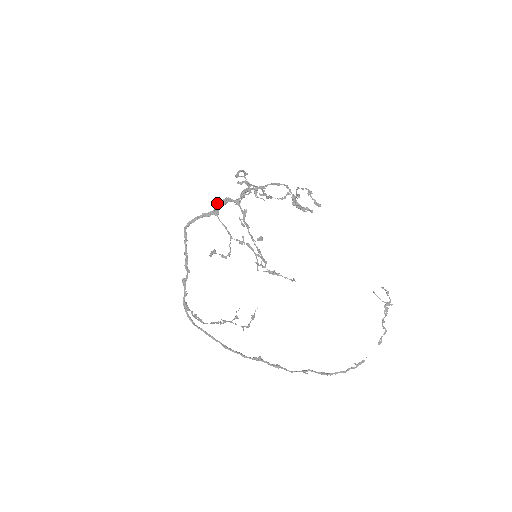
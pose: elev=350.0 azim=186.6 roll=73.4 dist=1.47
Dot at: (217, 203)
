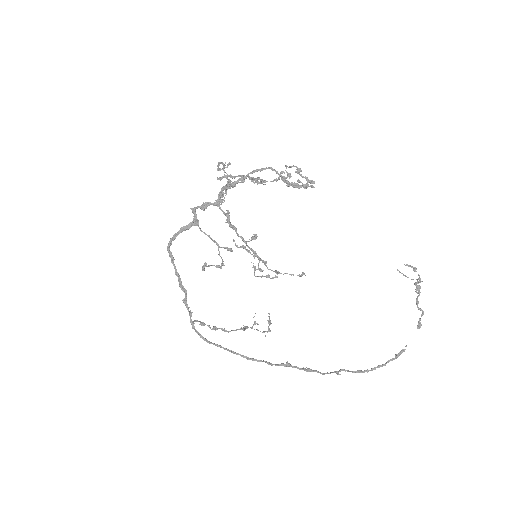
Dot at: (194, 212)
